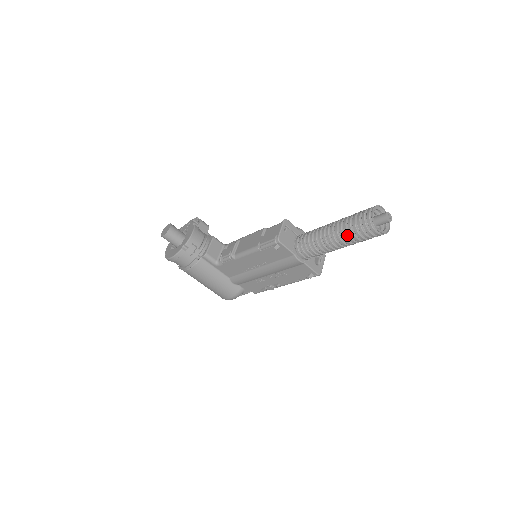
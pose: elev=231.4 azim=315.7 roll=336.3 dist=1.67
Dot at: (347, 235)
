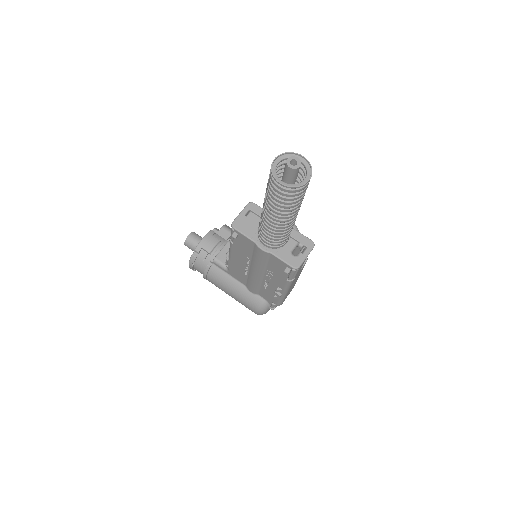
Dot at: (268, 201)
